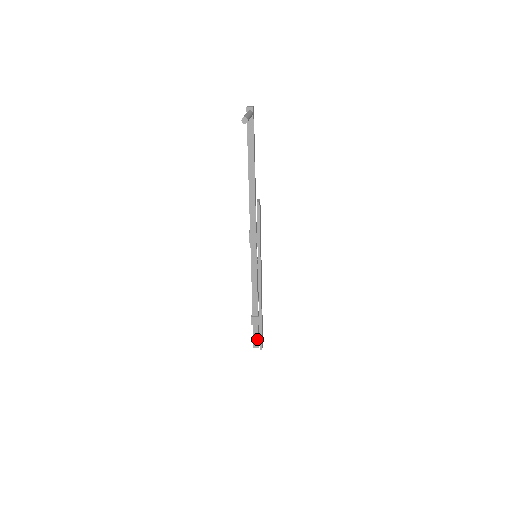
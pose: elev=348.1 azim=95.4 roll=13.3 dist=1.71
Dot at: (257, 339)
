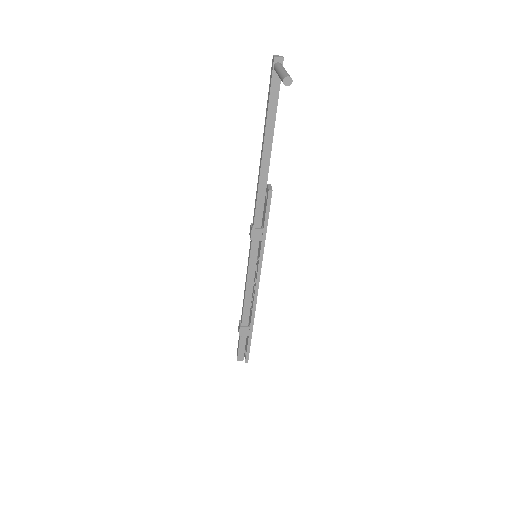
Dot at: (243, 351)
